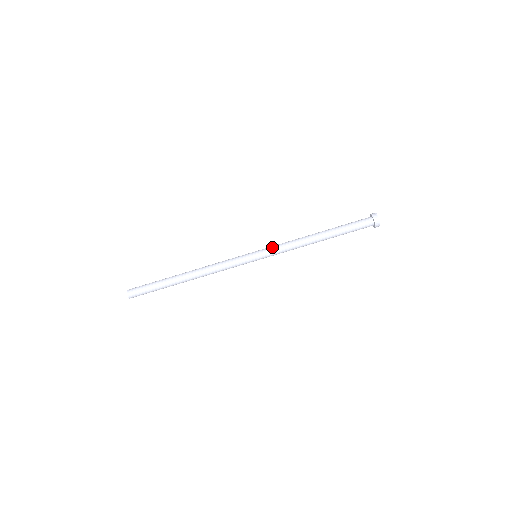
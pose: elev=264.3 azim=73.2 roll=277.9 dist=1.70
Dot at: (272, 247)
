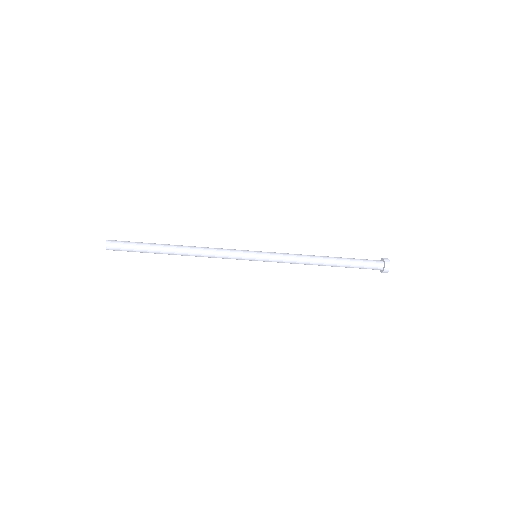
Dot at: (276, 260)
